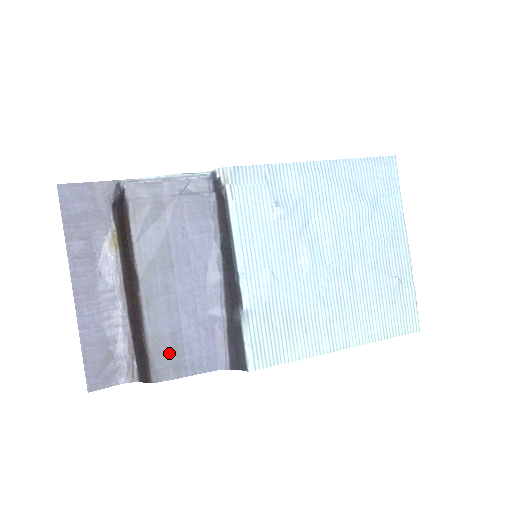
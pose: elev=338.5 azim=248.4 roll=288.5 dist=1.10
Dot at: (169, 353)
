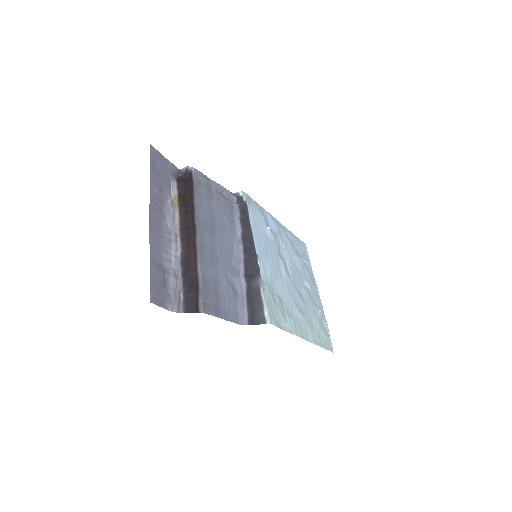
Dot at: (212, 294)
